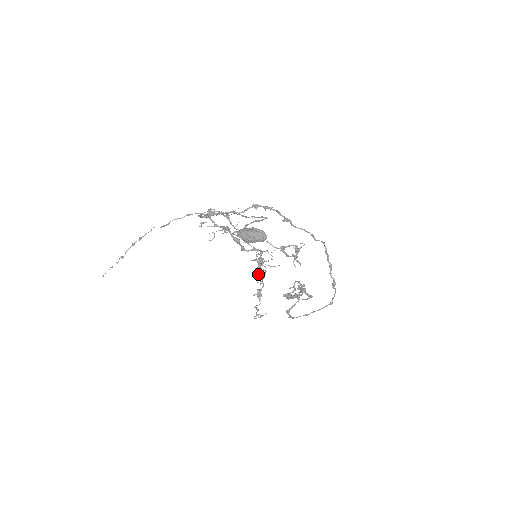
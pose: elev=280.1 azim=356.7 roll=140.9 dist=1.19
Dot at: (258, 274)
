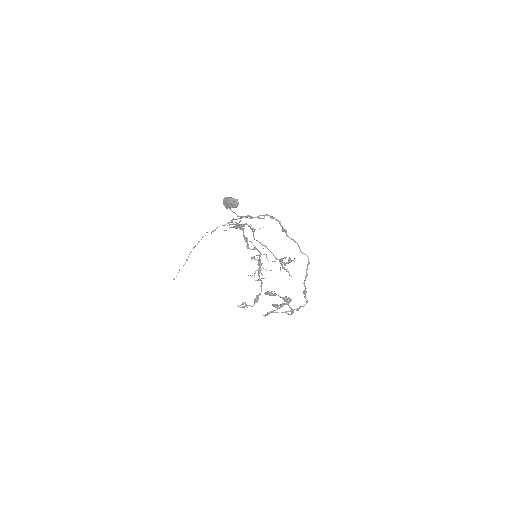
Dot at: (258, 279)
